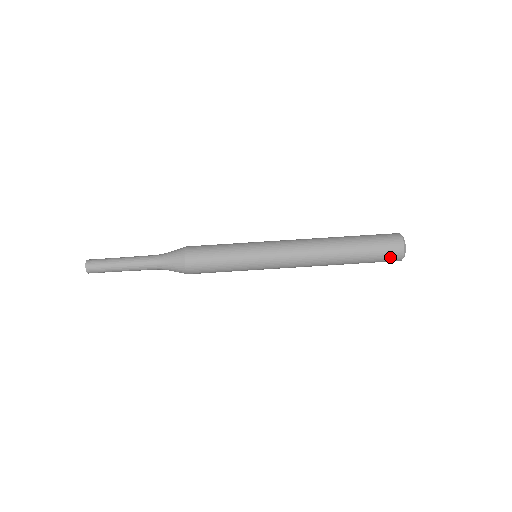
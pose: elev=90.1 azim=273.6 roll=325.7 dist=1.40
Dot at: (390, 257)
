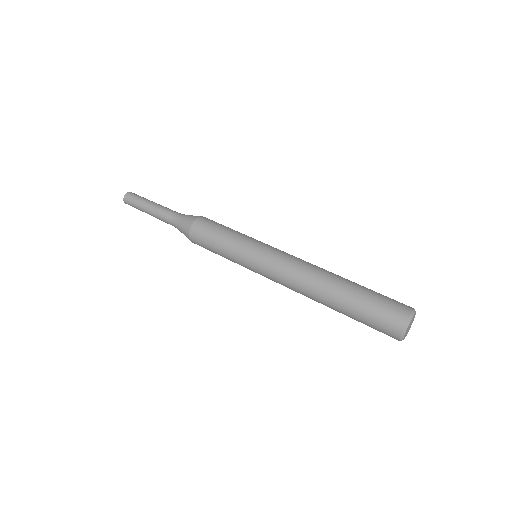
Dot at: (386, 323)
